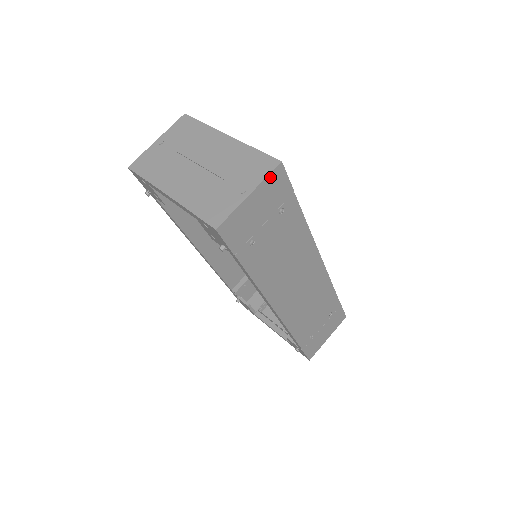
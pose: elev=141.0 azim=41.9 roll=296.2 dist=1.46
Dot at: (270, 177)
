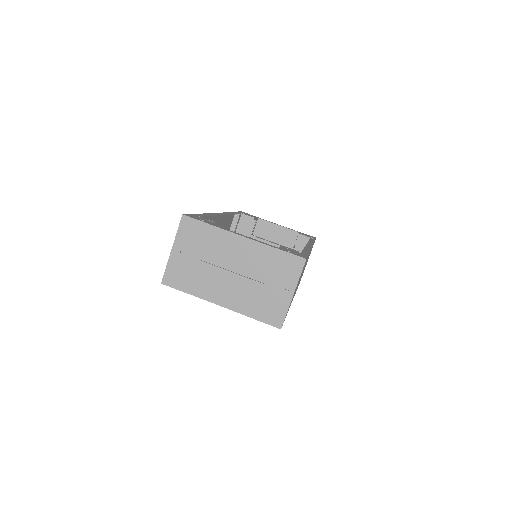
Dot at: occluded
